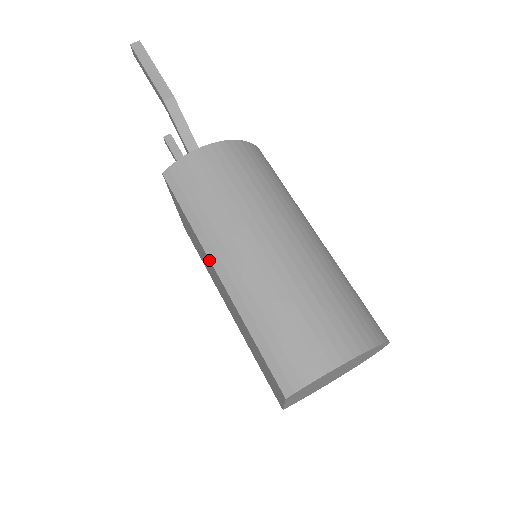
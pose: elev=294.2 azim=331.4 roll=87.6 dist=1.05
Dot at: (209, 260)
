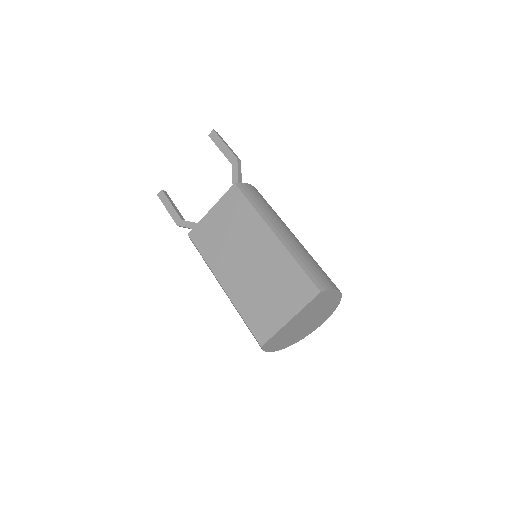
Dot at: (267, 227)
